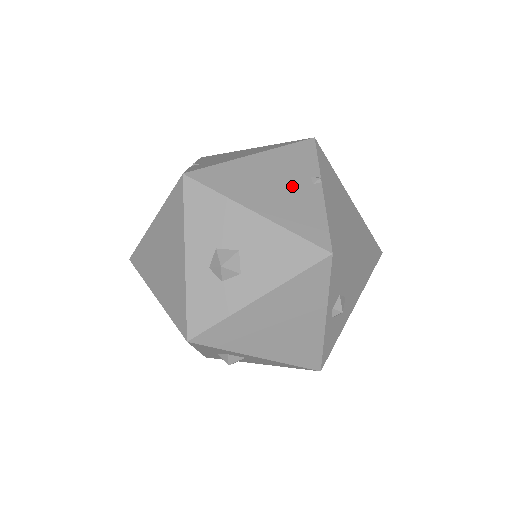
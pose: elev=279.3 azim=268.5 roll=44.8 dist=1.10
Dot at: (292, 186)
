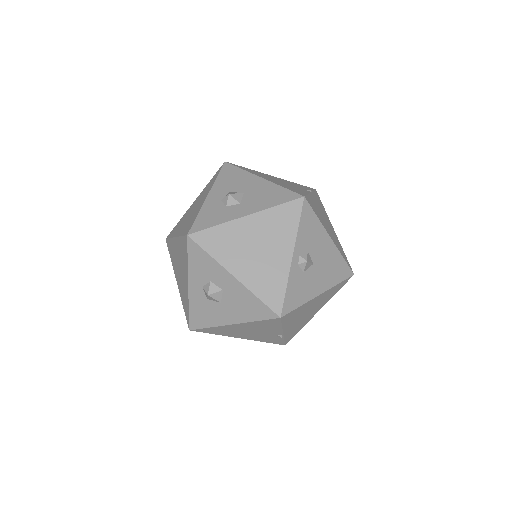
Dot at: (291, 185)
